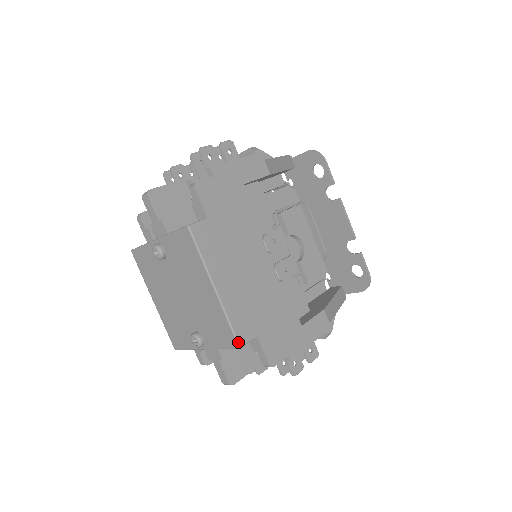
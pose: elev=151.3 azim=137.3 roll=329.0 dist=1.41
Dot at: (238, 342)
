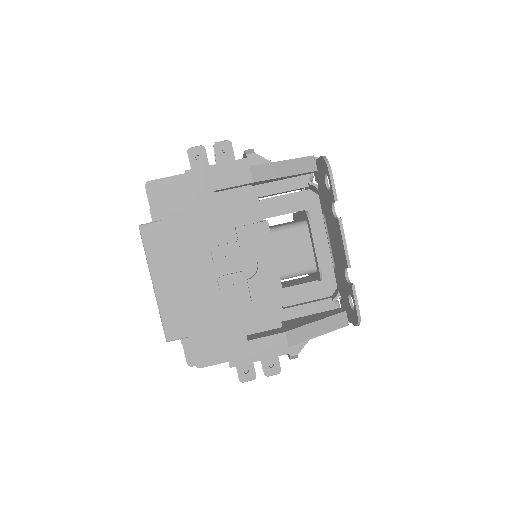
Dot at: (166, 336)
